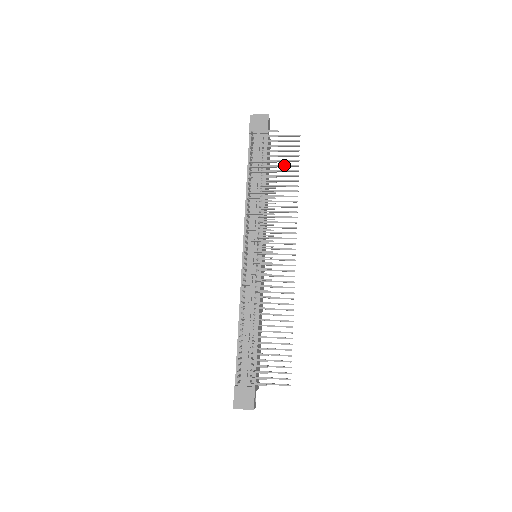
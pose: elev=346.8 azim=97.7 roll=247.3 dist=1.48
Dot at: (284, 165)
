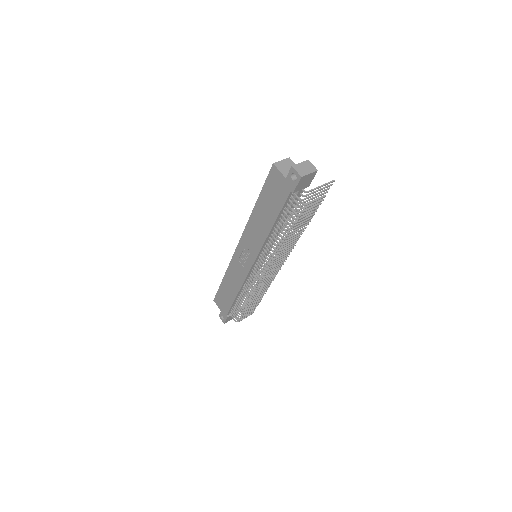
Dot at: occluded
